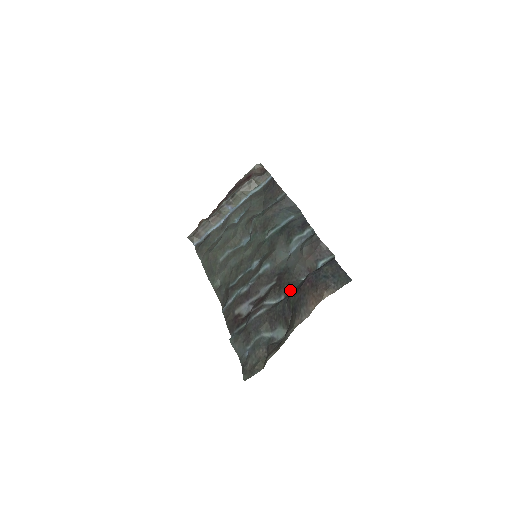
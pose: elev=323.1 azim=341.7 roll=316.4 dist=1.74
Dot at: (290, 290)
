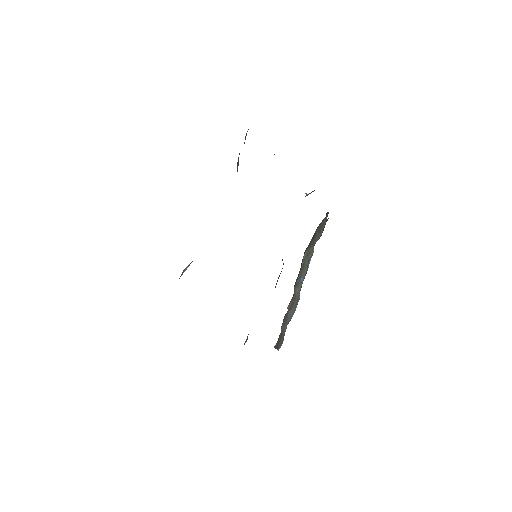
Dot at: occluded
